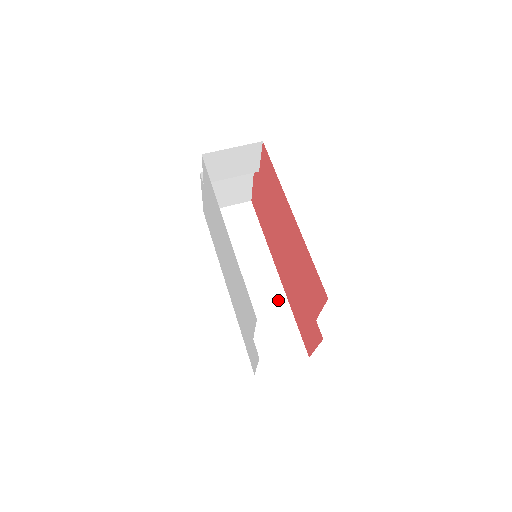
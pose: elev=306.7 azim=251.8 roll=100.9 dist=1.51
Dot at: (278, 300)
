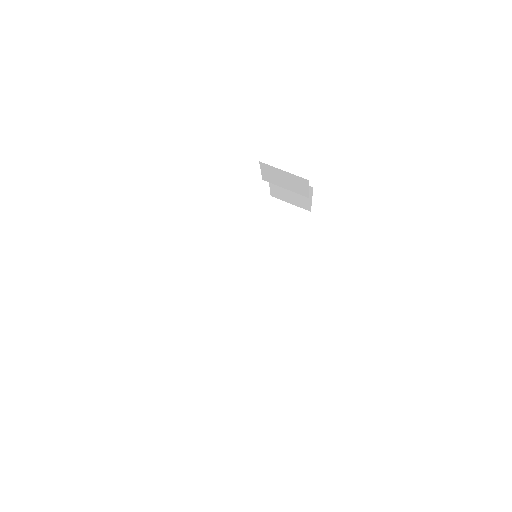
Dot at: (263, 296)
